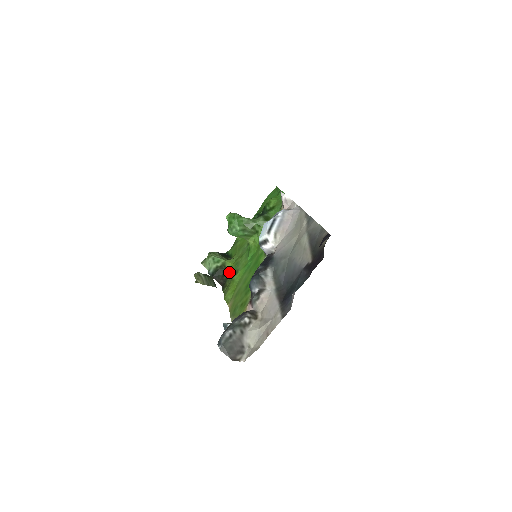
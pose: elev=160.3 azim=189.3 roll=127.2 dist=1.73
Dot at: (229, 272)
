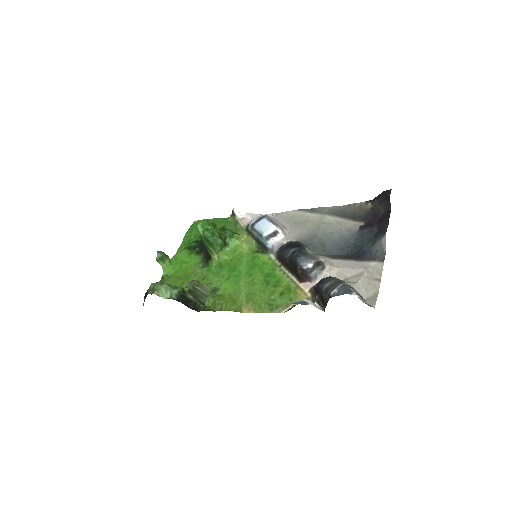
Dot at: occluded
